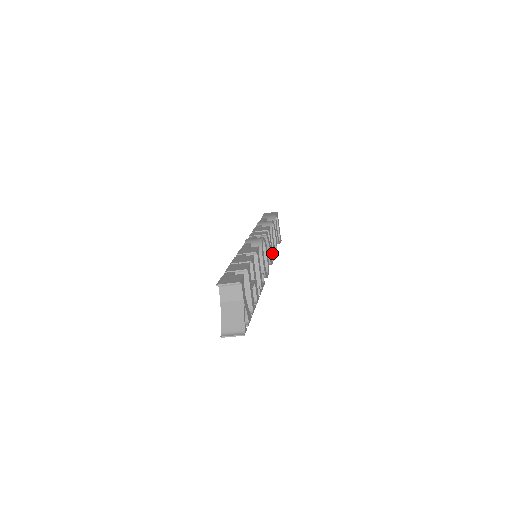
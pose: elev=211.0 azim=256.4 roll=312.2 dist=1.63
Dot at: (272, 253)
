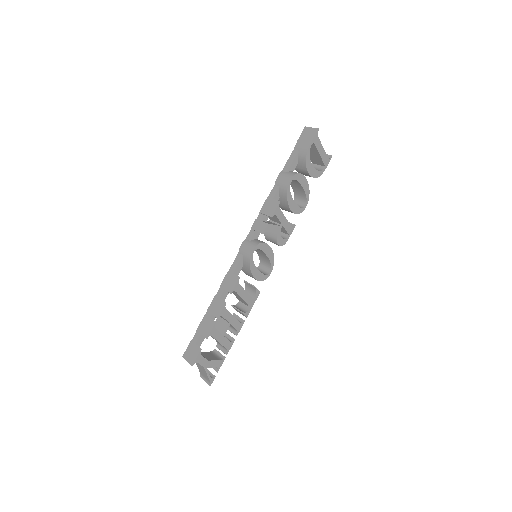
Dot at: (288, 226)
